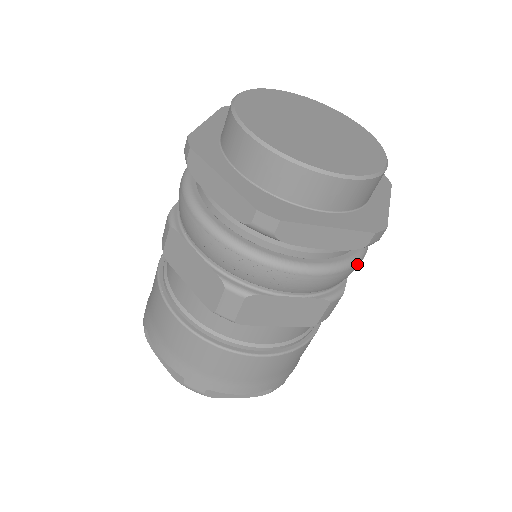
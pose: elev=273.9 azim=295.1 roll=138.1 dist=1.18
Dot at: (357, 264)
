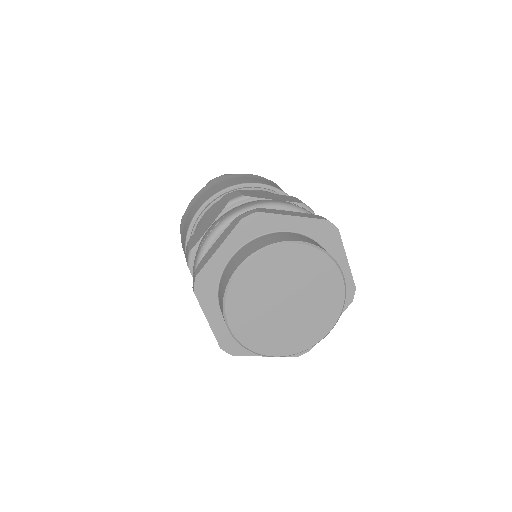
Dot at: occluded
